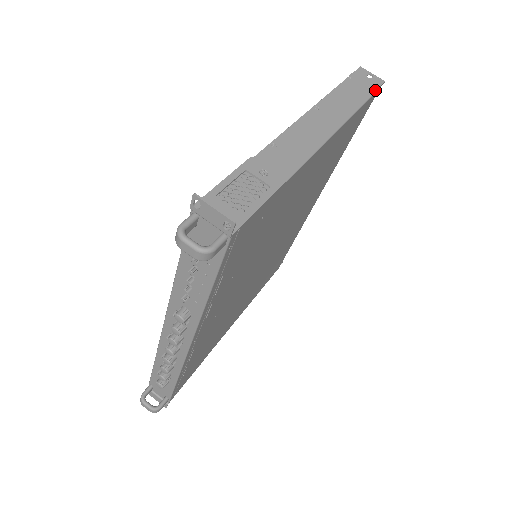
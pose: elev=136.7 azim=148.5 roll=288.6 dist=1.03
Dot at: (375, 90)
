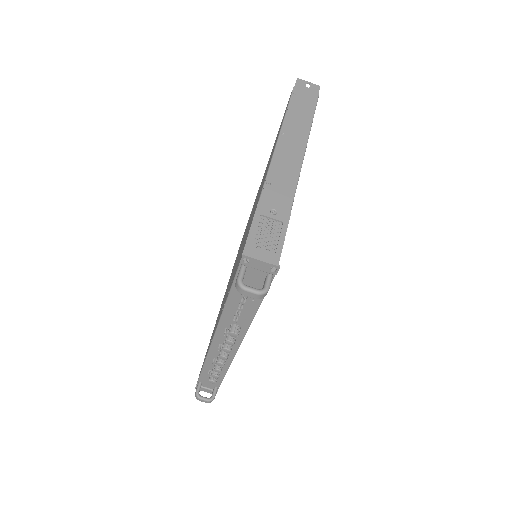
Dot at: (317, 98)
